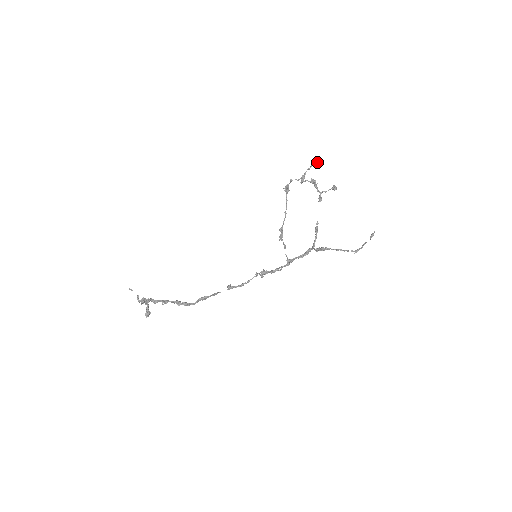
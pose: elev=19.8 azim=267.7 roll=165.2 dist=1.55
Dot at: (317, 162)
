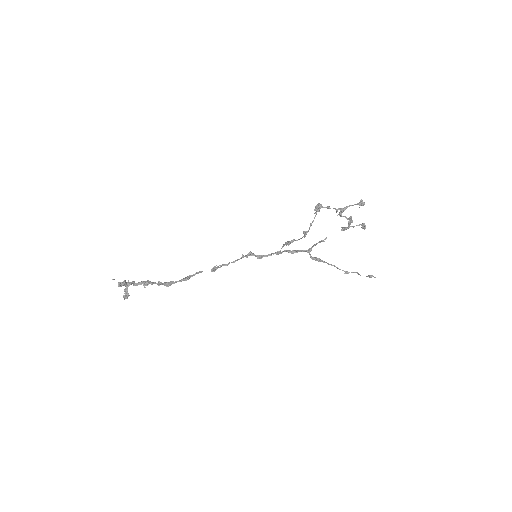
Dot at: occluded
